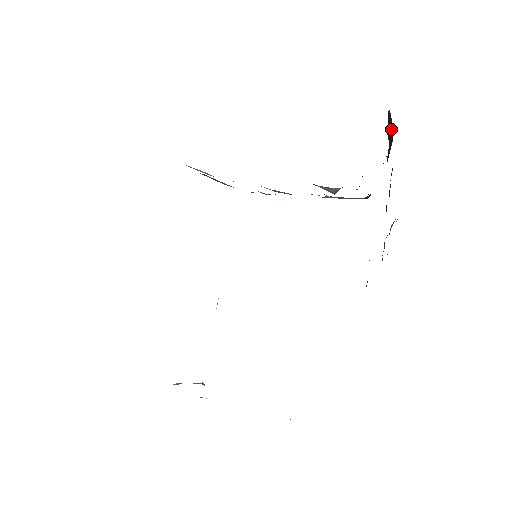
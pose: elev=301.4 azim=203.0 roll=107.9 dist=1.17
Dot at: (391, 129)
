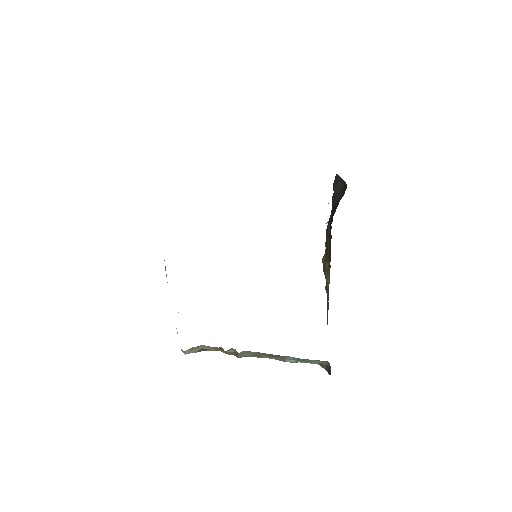
Dot at: (340, 184)
